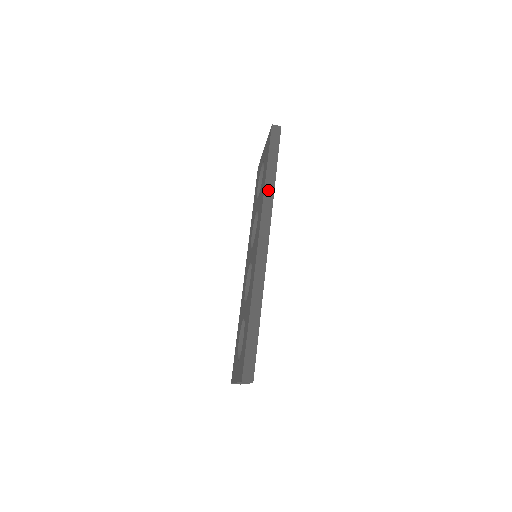
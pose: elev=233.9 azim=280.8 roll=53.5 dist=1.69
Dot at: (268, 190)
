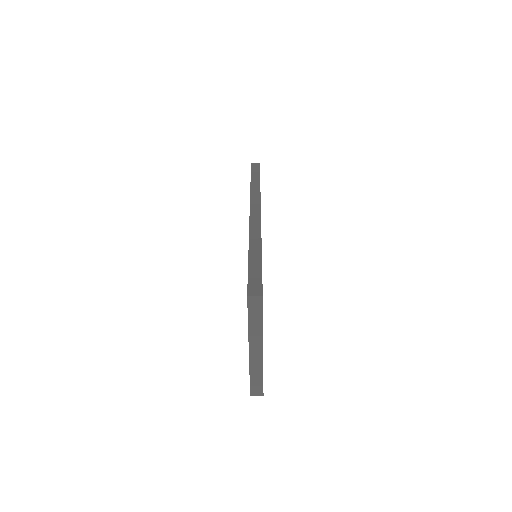
Dot at: (254, 188)
